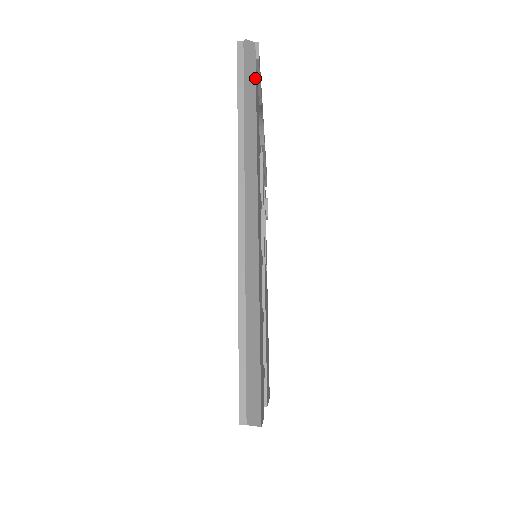
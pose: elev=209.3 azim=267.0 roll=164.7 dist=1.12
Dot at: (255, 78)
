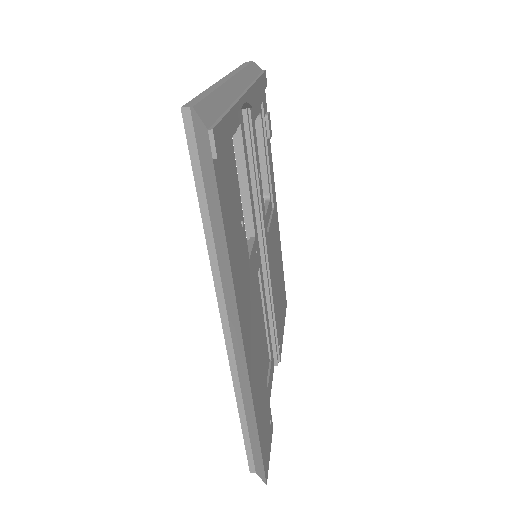
Dot at: (216, 189)
